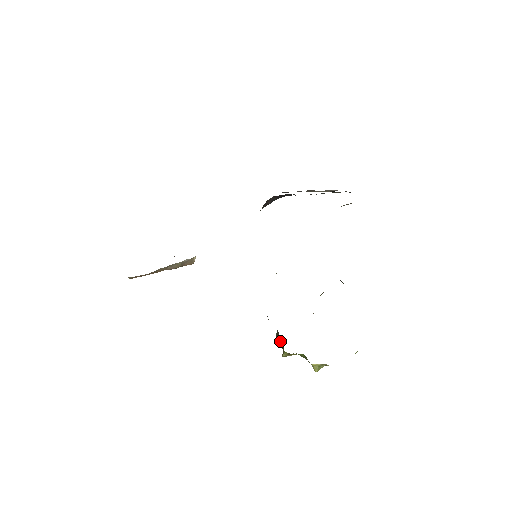
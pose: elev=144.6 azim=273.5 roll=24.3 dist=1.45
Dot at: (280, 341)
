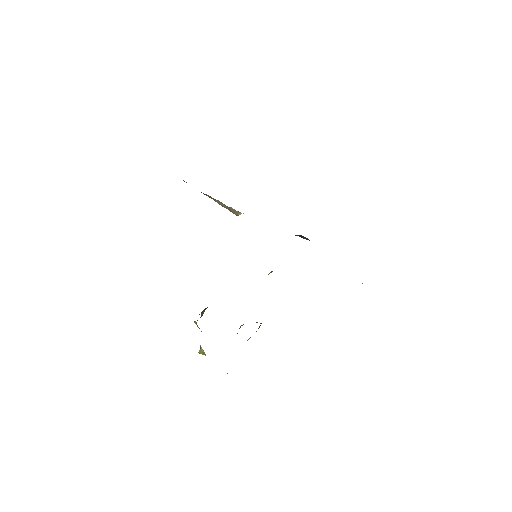
Dot at: (203, 313)
